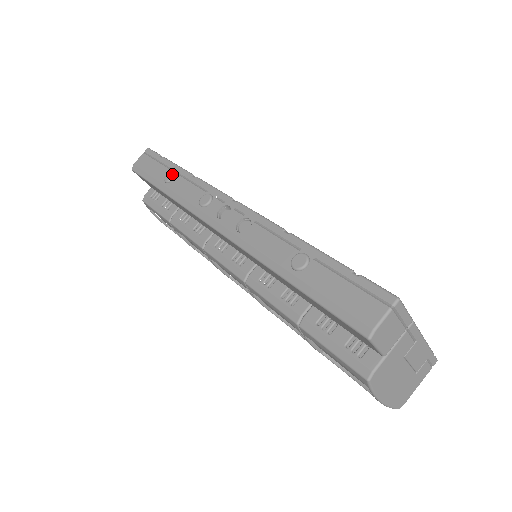
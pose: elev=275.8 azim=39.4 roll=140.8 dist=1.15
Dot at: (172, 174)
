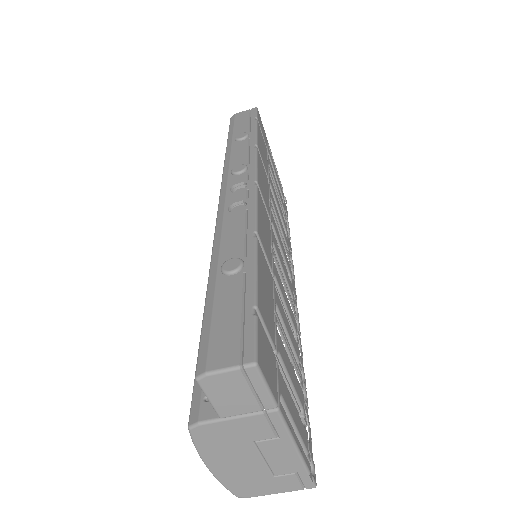
Dot at: (244, 135)
